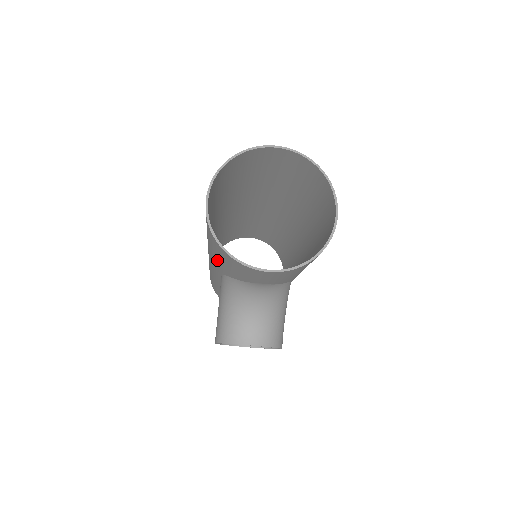
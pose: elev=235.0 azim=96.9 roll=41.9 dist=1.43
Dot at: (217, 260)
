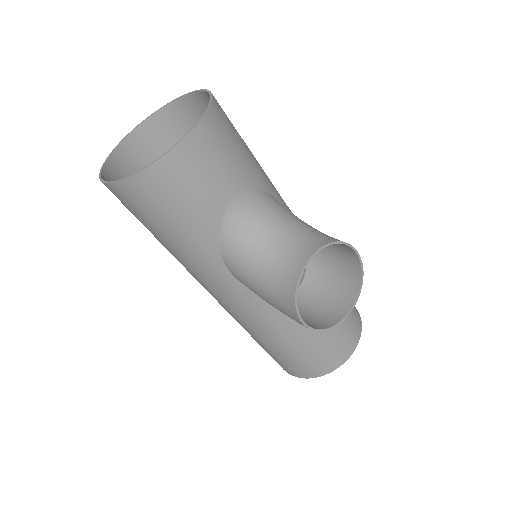
Dot at: (187, 236)
